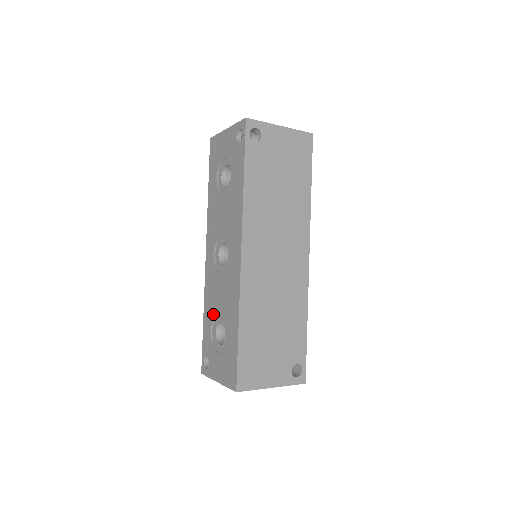
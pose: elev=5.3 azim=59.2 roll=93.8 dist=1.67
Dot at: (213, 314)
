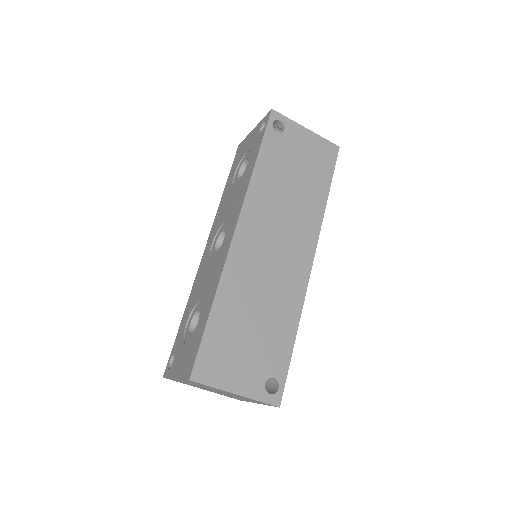
Dot at: (193, 305)
